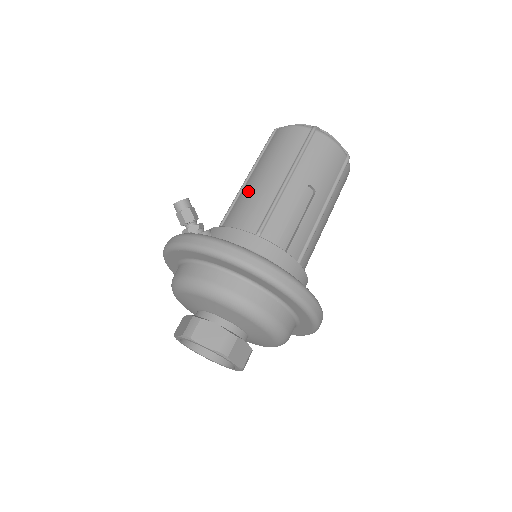
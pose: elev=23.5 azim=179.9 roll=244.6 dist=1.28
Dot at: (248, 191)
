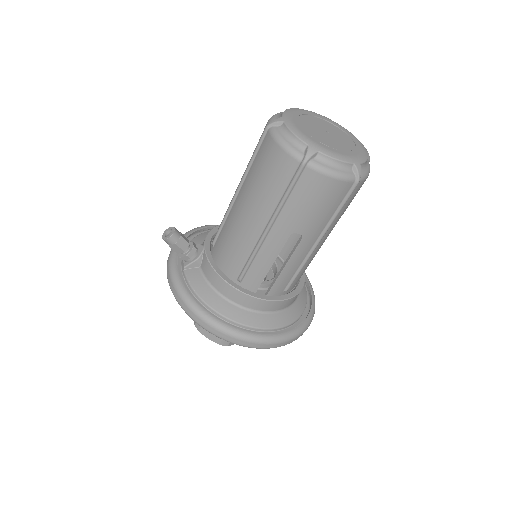
Dot at: (233, 222)
